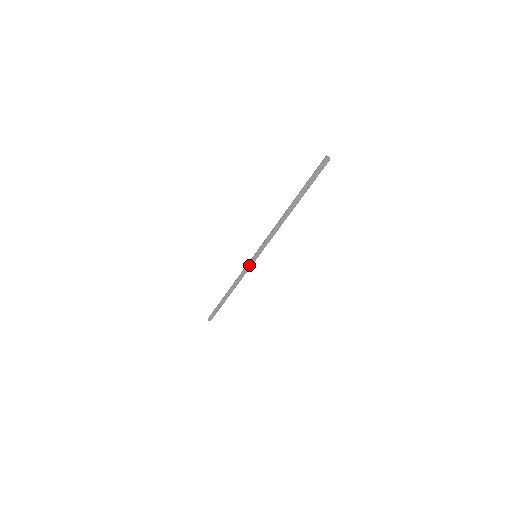
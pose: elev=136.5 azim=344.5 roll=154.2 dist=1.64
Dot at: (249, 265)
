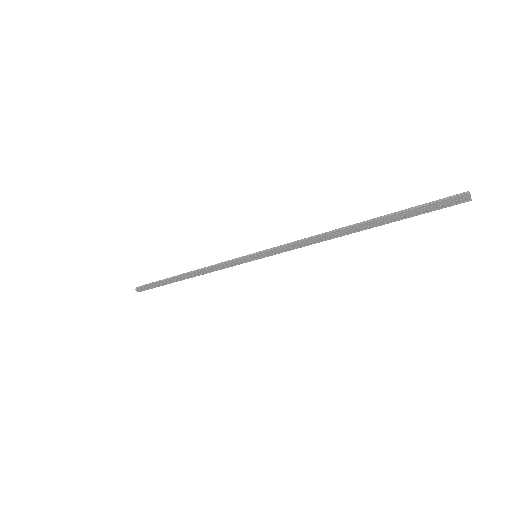
Dot at: (238, 262)
